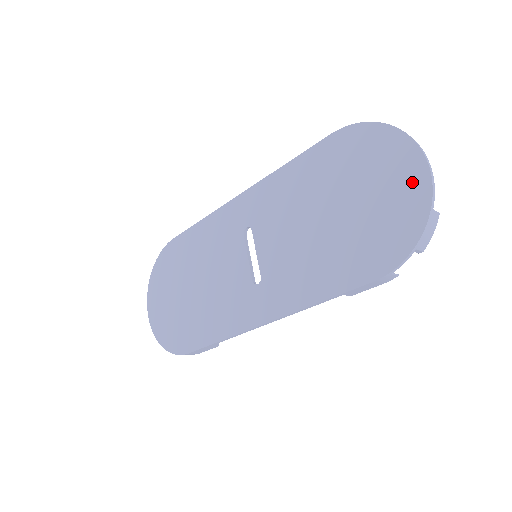
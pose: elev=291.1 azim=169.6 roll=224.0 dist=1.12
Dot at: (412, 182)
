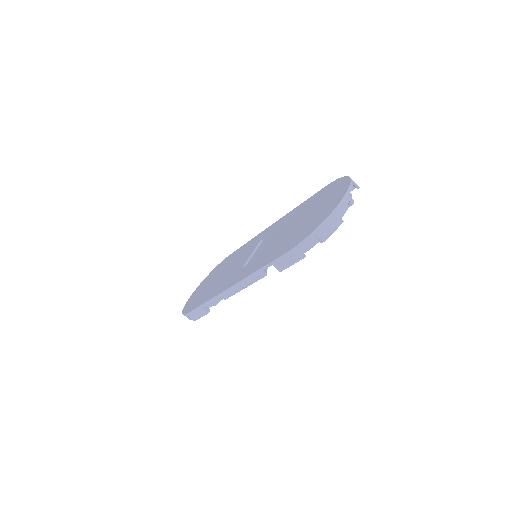
Dot at: (336, 200)
